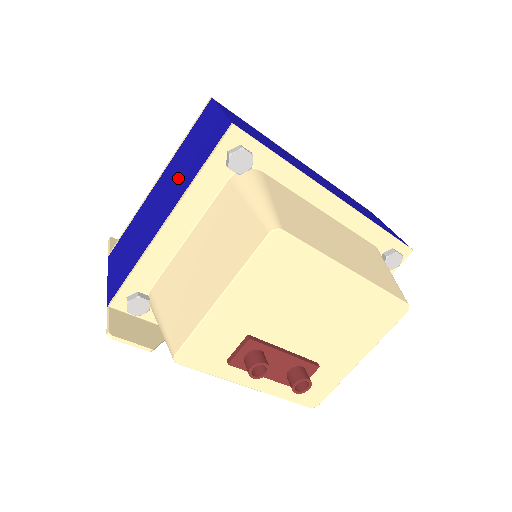
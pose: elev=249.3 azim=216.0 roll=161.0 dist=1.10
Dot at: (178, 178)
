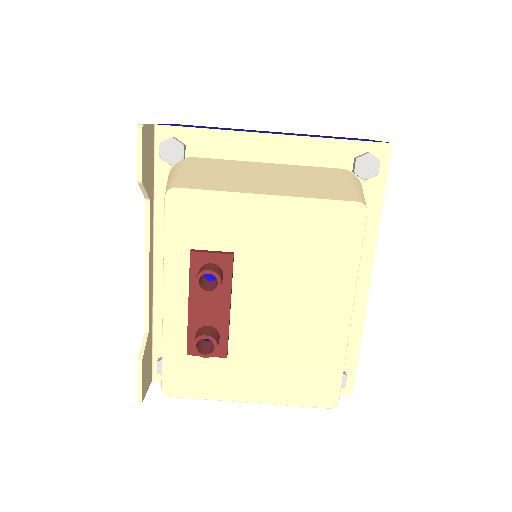
Dot at: occluded
